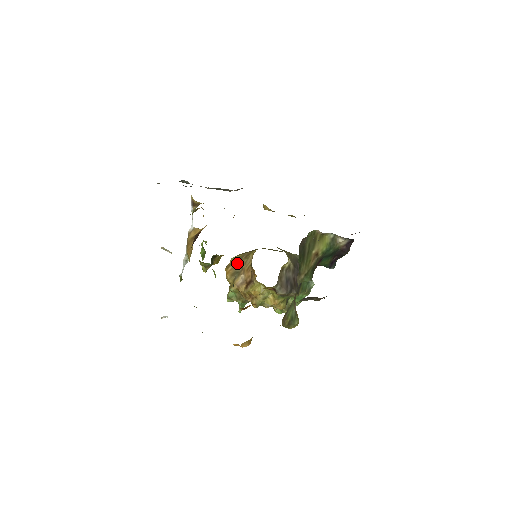
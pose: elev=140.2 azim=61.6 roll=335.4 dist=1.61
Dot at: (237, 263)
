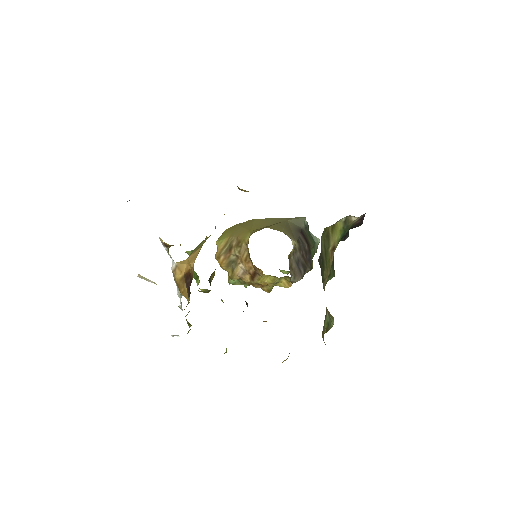
Dot at: (228, 251)
